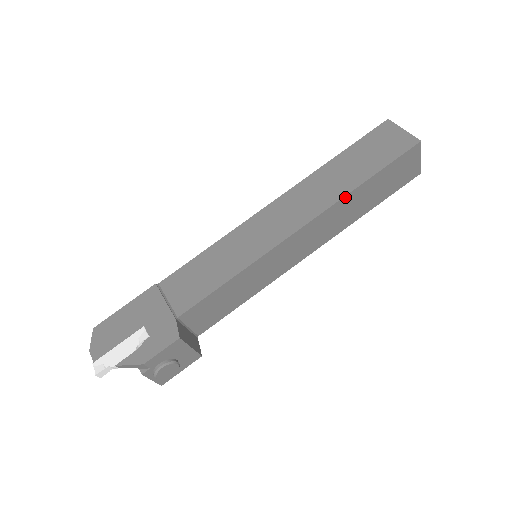
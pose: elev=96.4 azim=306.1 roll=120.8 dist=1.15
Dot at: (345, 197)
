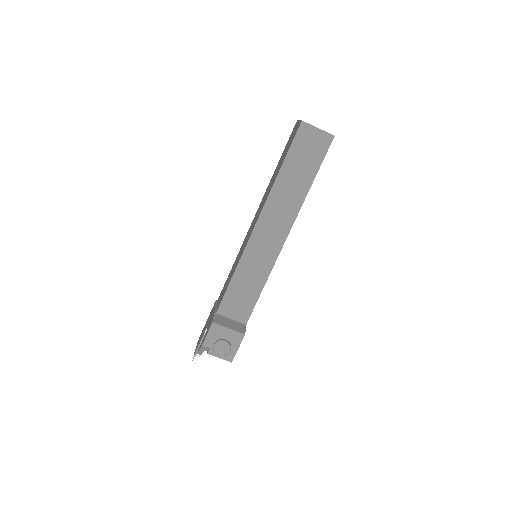
Dot at: (273, 188)
